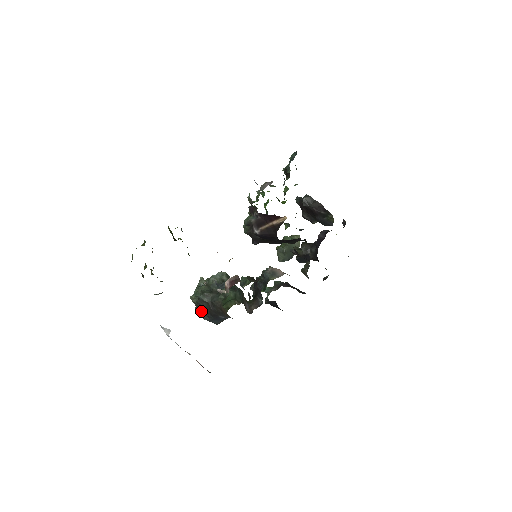
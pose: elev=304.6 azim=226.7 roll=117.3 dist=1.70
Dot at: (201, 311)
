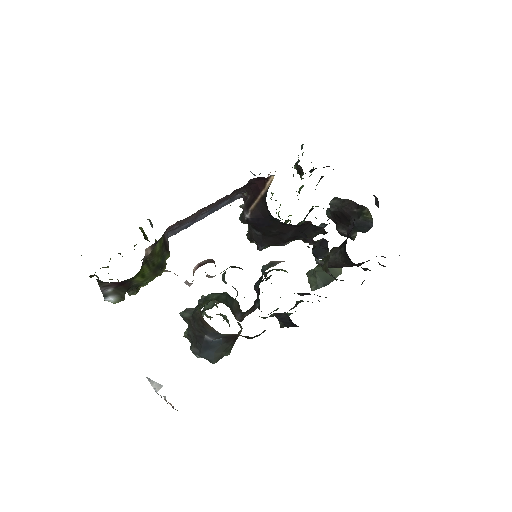
Dot at: (191, 344)
